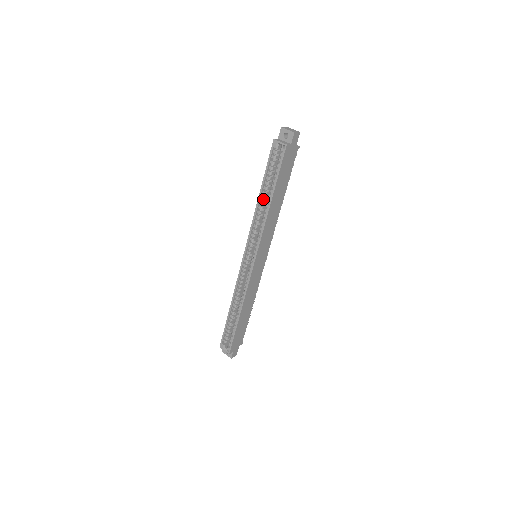
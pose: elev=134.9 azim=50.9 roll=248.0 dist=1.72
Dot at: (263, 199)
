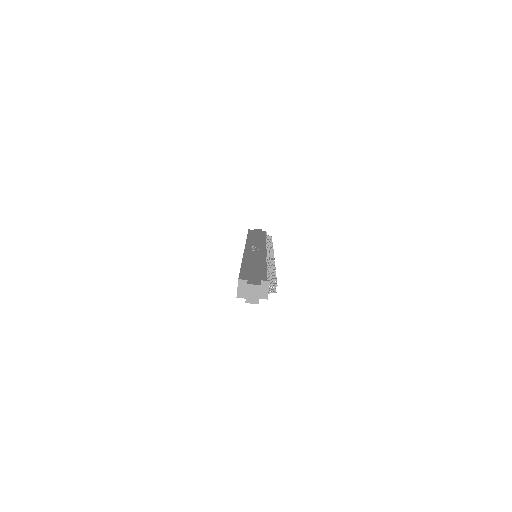
Dot at: occluded
